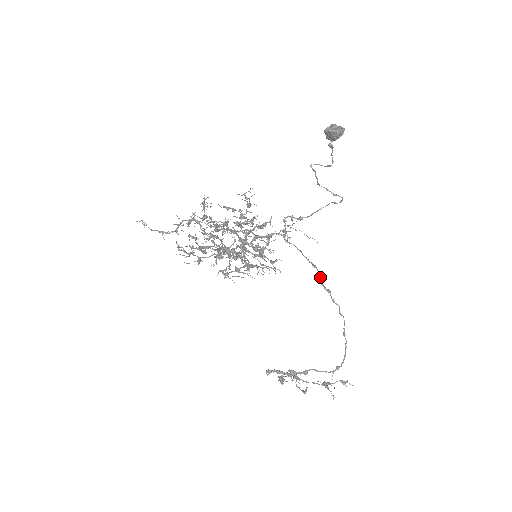
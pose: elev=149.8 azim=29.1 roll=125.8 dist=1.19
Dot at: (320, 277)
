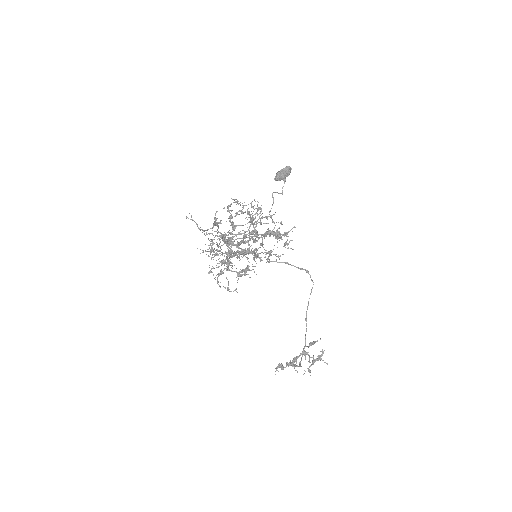
Dot at: occluded
